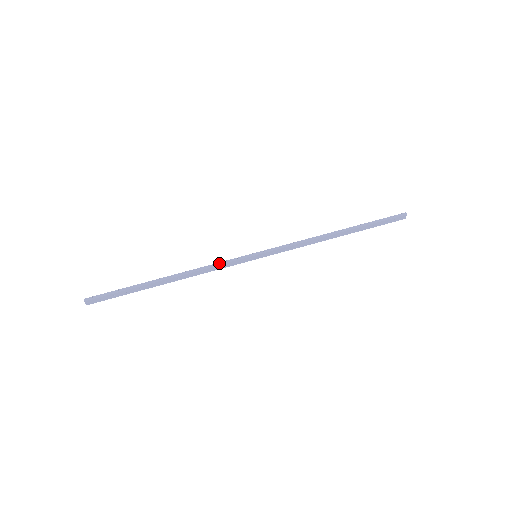
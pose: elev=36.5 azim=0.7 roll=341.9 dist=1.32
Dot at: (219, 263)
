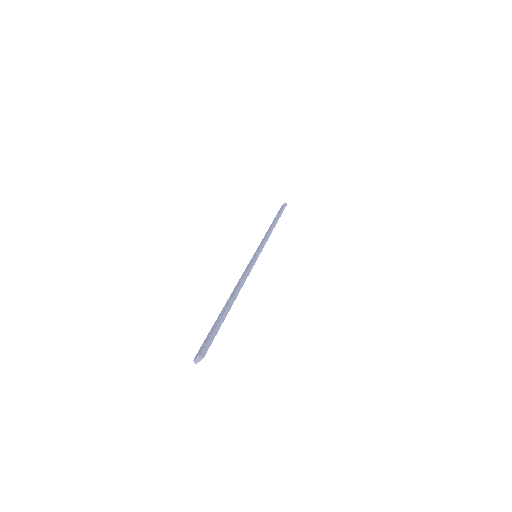
Dot at: (249, 270)
